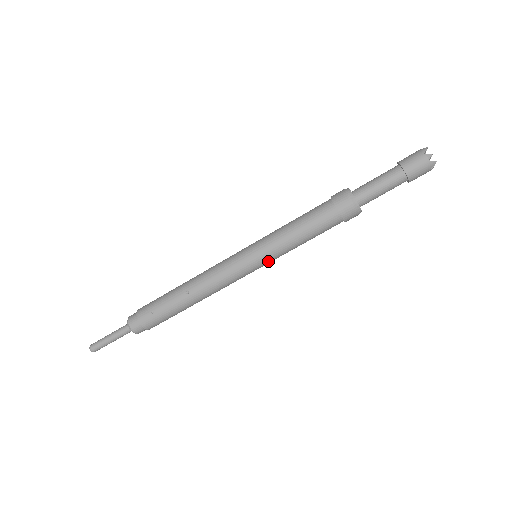
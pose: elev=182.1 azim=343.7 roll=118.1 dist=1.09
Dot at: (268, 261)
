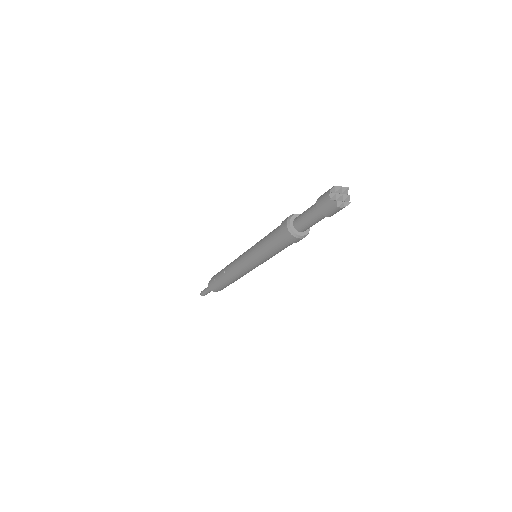
Dot at: (257, 262)
